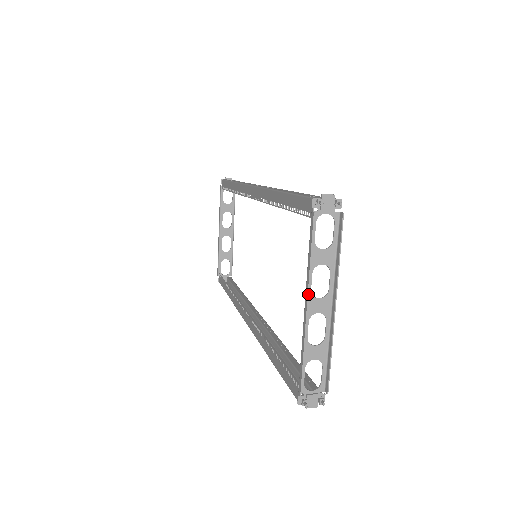
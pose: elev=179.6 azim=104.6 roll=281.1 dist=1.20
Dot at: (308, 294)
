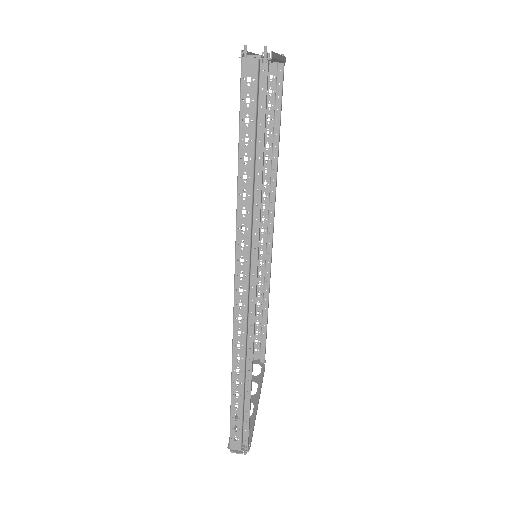
Dot at: occluded
